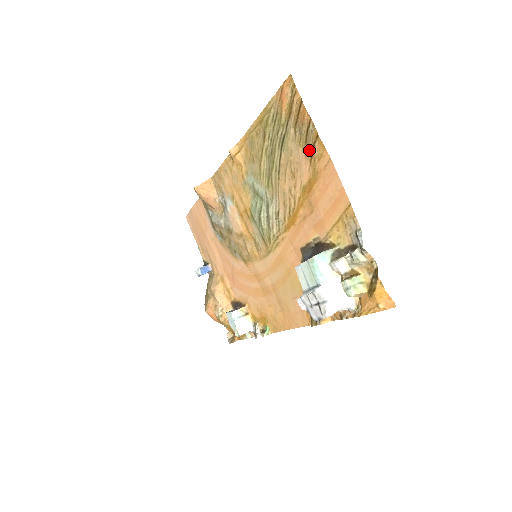
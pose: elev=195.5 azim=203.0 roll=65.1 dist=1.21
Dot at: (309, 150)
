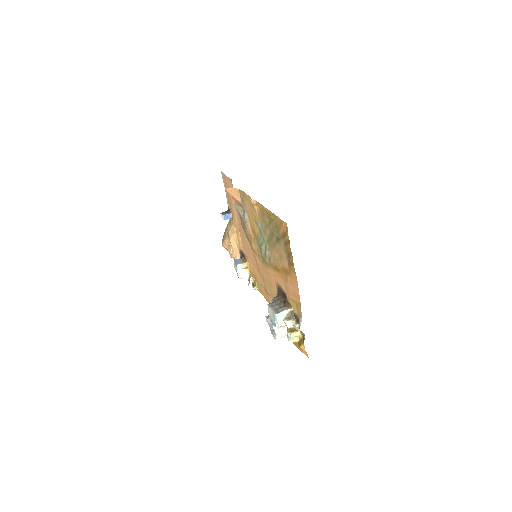
Dot at: (289, 262)
